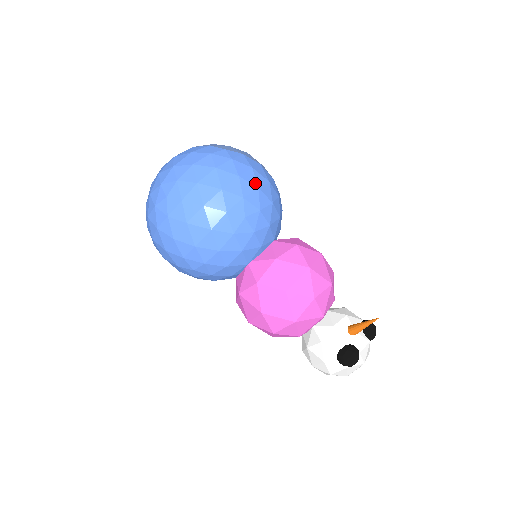
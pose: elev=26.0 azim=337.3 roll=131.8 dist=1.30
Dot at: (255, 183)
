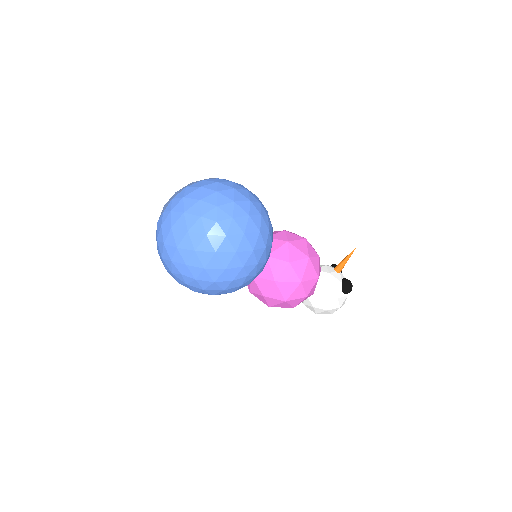
Dot at: occluded
